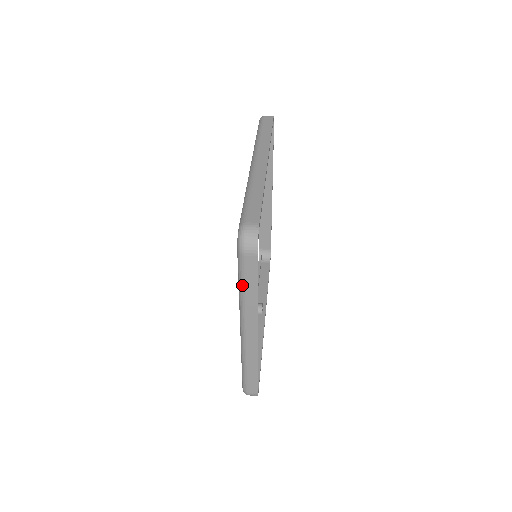
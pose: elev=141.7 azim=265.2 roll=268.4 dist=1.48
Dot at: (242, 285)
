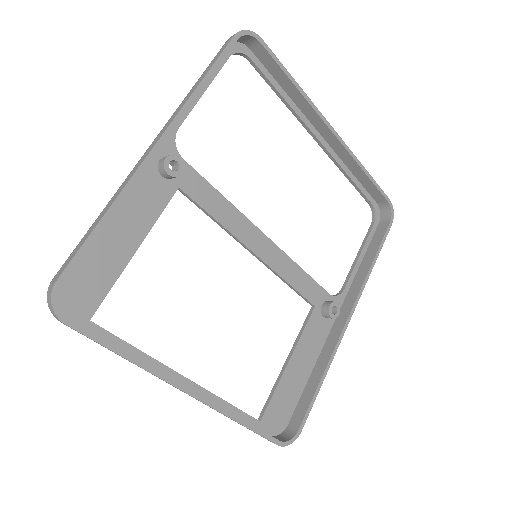
Dot at: occluded
